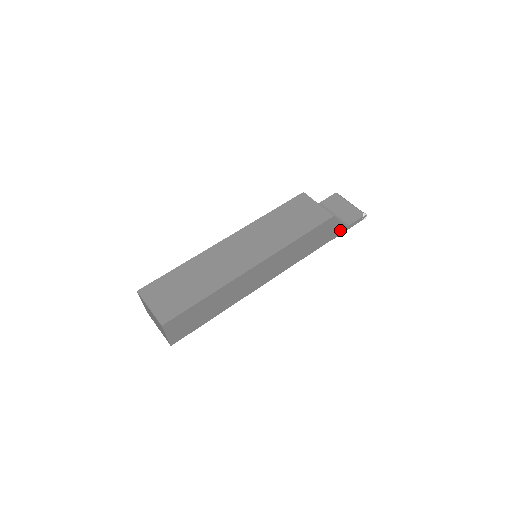
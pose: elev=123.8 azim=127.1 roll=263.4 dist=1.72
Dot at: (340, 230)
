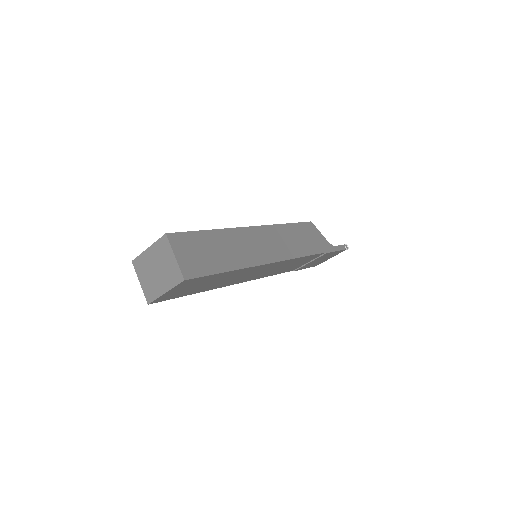
Dot at: (328, 246)
